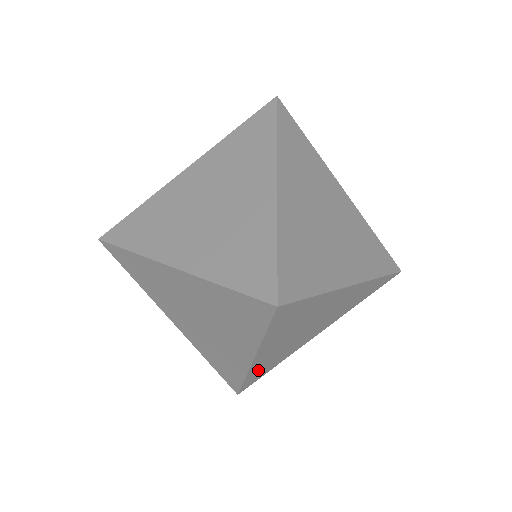
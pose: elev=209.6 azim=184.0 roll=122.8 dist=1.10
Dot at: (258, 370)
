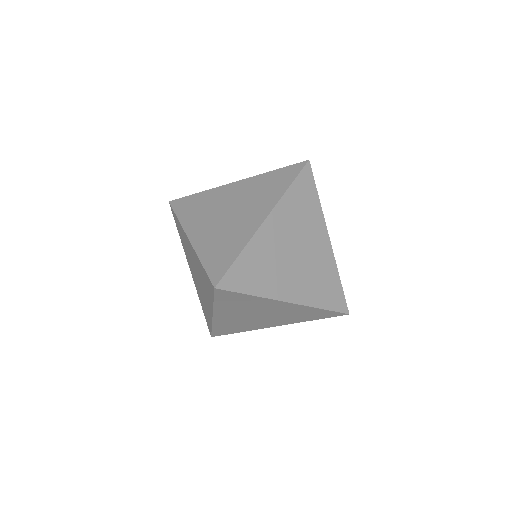
Dot at: occluded
